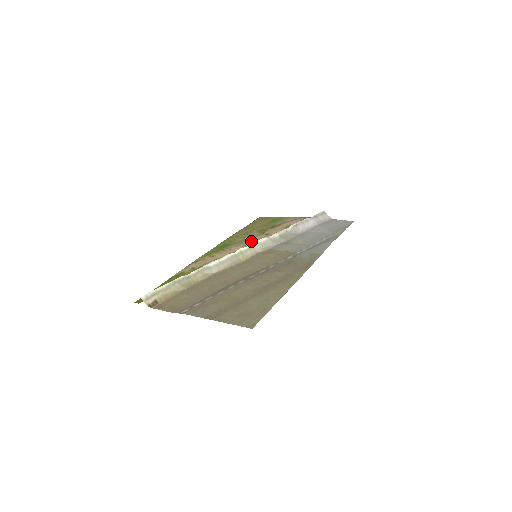
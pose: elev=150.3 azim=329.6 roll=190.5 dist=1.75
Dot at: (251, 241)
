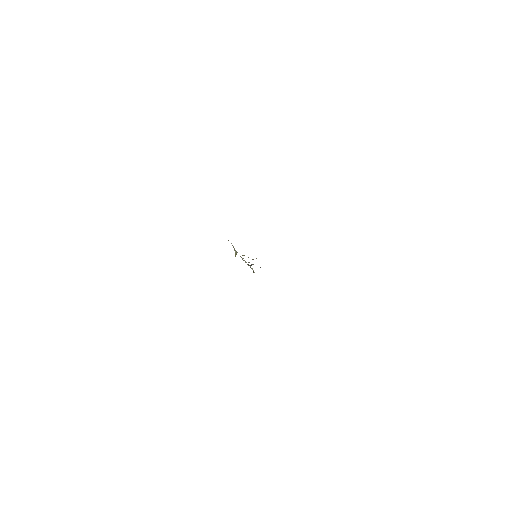
Dot at: occluded
